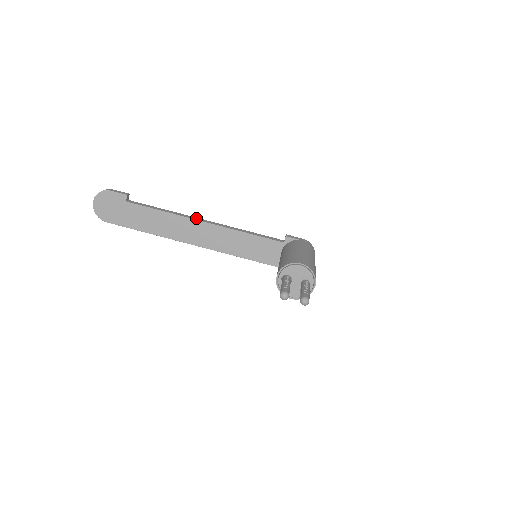
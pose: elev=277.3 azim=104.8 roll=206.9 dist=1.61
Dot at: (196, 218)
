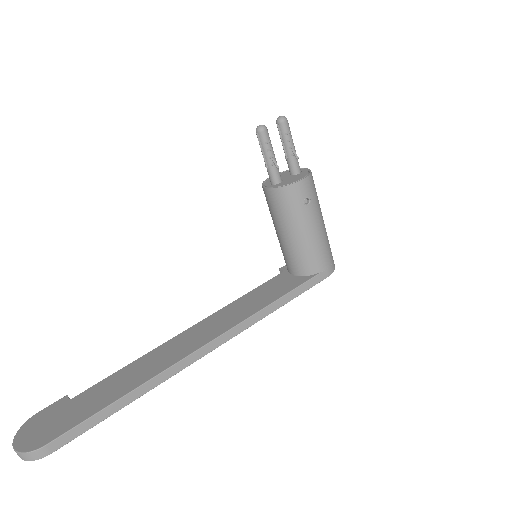
Dot at: occluded
